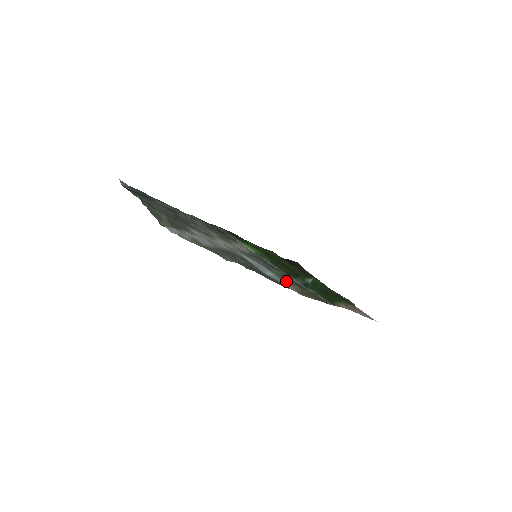
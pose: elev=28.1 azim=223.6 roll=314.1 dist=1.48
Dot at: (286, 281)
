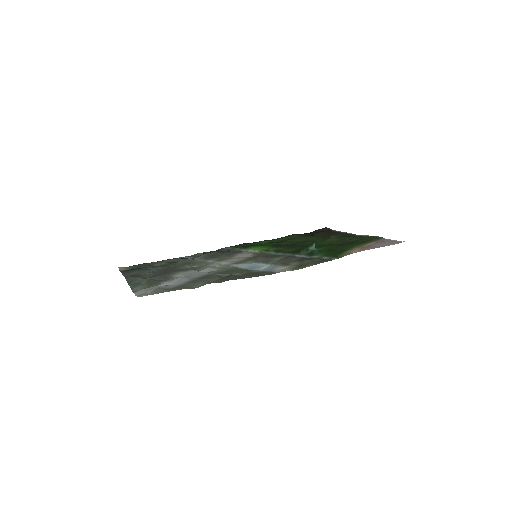
Dot at: (284, 264)
